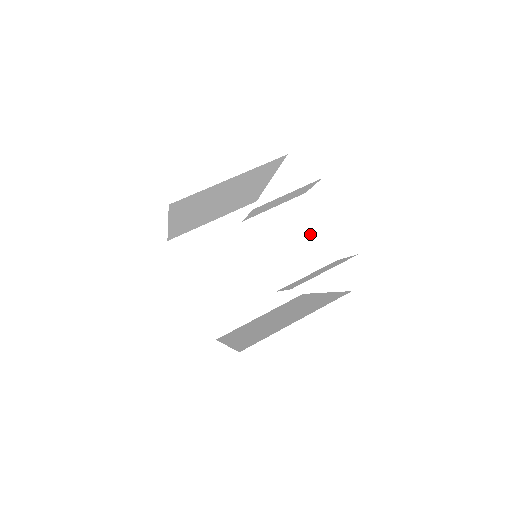
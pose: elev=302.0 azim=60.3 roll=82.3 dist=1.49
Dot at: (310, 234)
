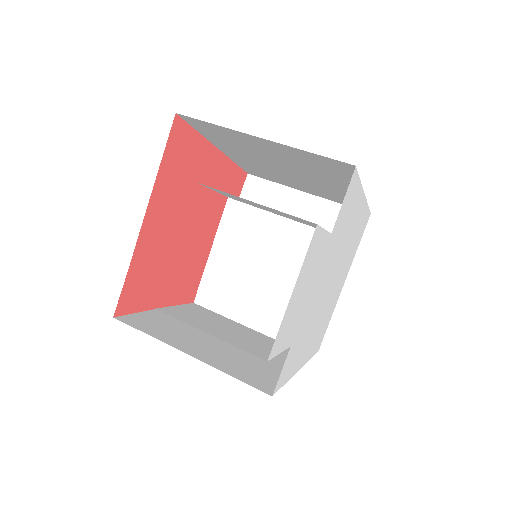
Dot at: (288, 285)
